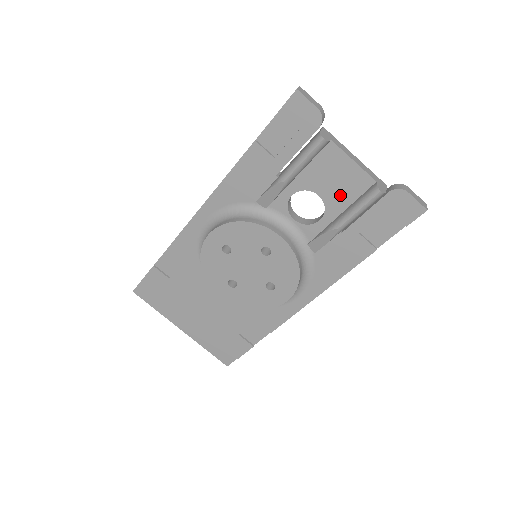
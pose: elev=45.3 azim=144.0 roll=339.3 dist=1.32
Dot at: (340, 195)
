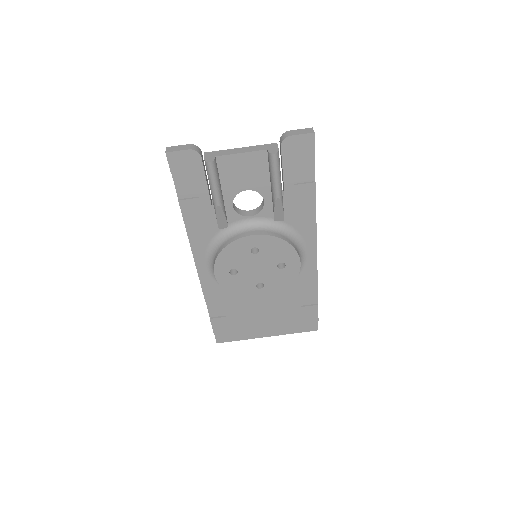
Dot at: (257, 178)
